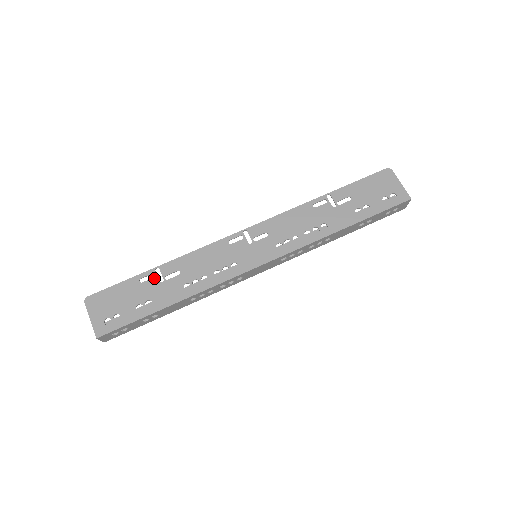
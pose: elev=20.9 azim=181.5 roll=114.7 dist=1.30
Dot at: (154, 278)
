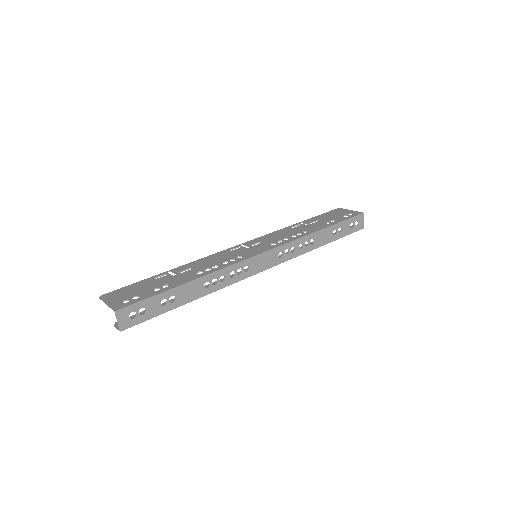
Dot at: (167, 275)
